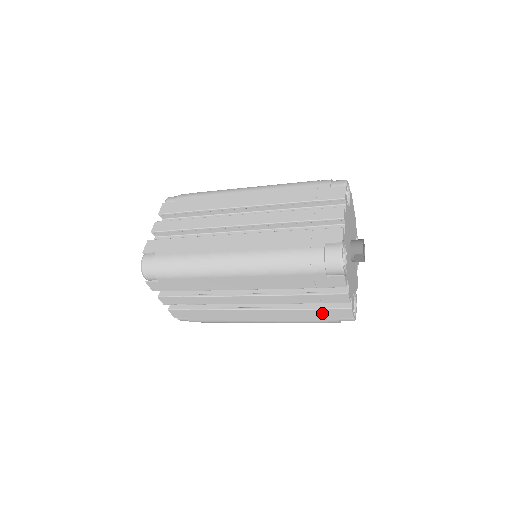
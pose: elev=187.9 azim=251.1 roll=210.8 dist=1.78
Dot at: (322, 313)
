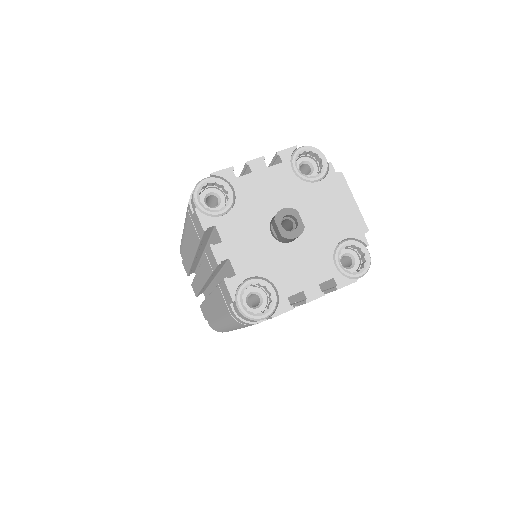
Dot at: (222, 294)
